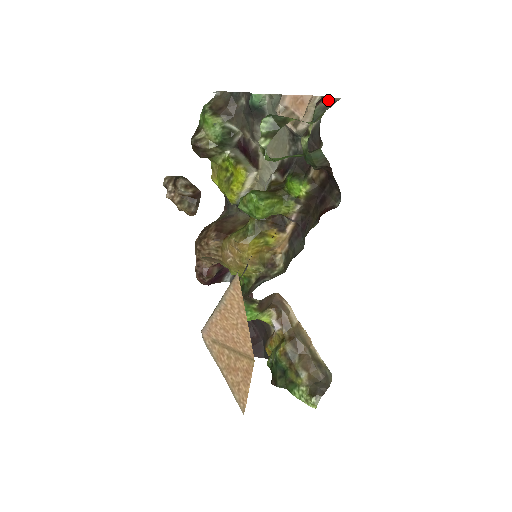
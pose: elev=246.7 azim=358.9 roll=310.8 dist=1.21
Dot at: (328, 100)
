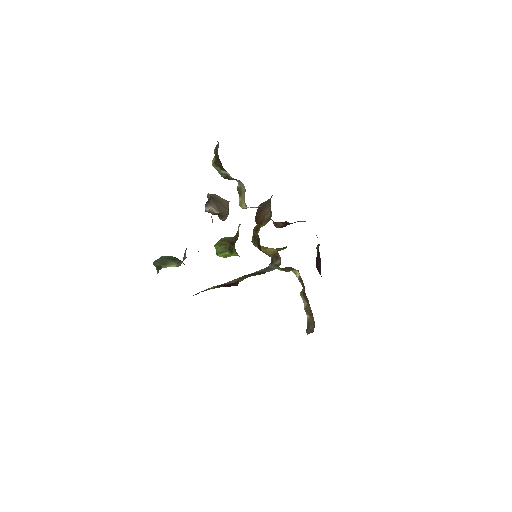
Dot at: (185, 253)
